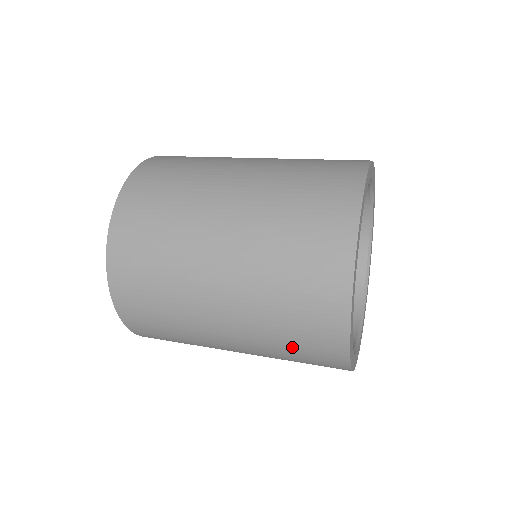
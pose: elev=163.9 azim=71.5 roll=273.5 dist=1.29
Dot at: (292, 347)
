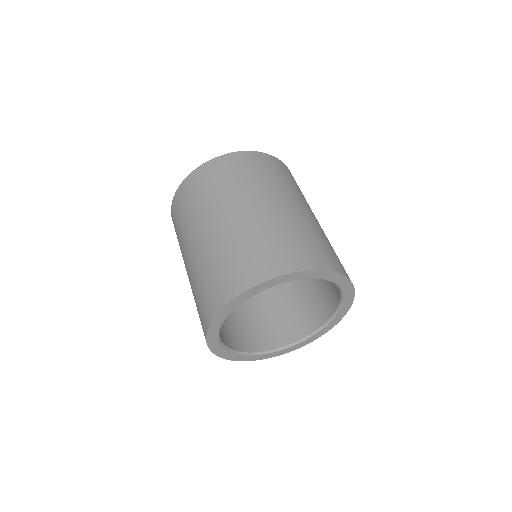
Dot at: occluded
